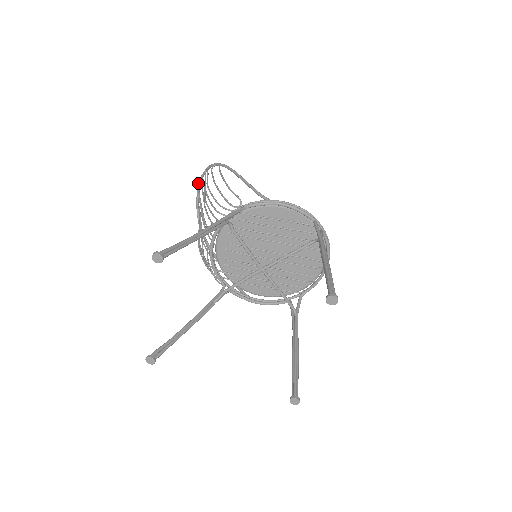
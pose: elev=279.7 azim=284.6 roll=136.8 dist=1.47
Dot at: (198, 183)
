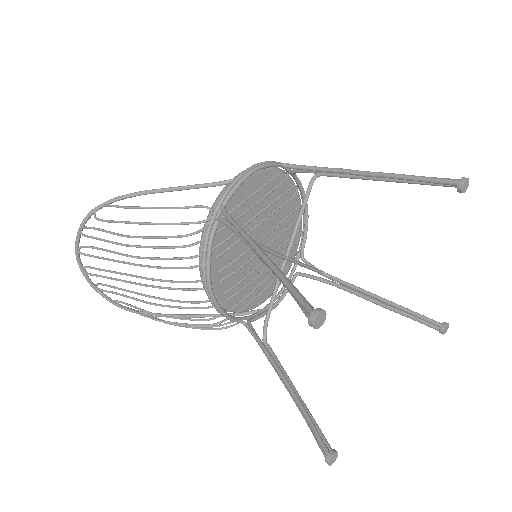
Dot at: (76, 258)
